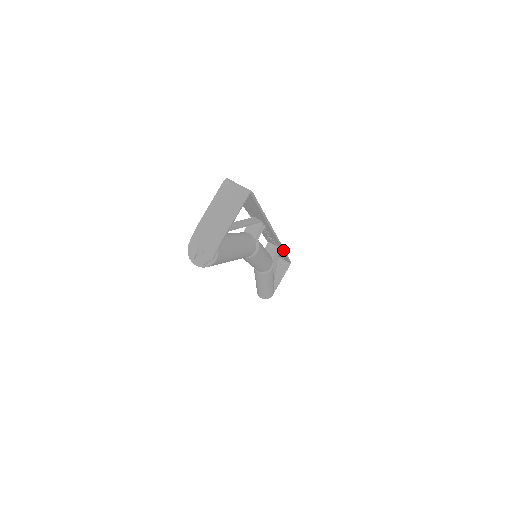
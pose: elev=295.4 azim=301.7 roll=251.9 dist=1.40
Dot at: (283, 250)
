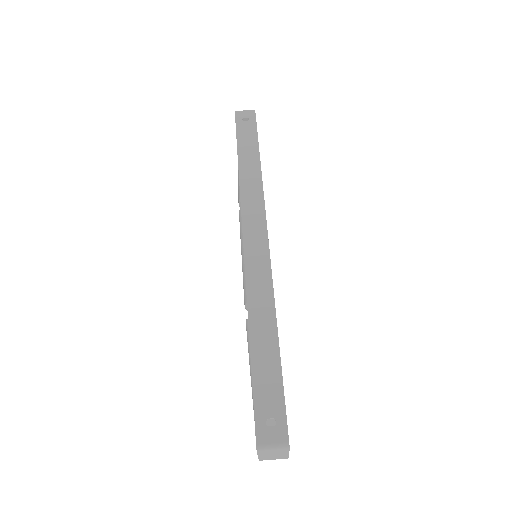
Dot at: (262, 183)
